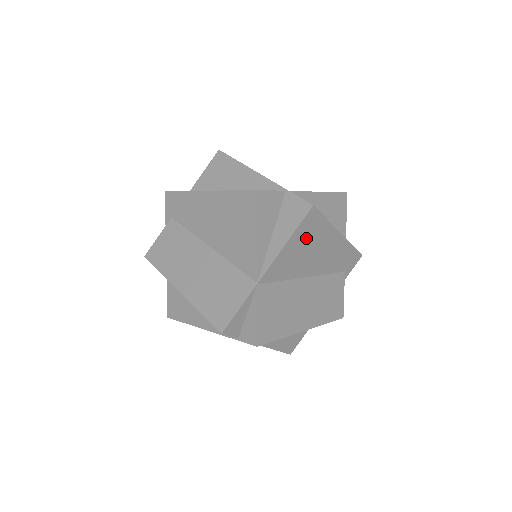
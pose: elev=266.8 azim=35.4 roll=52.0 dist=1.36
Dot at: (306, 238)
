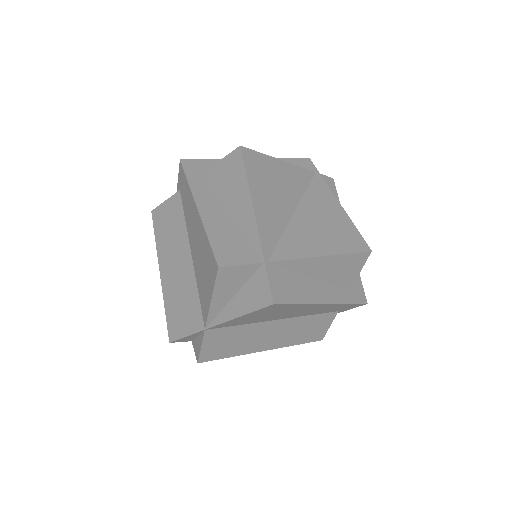
Dot at: (269, 312)
